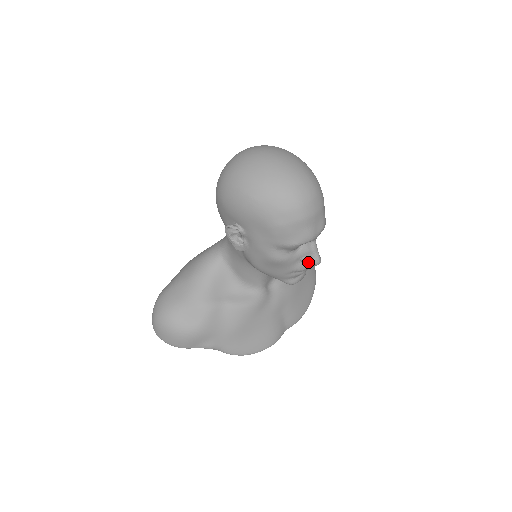
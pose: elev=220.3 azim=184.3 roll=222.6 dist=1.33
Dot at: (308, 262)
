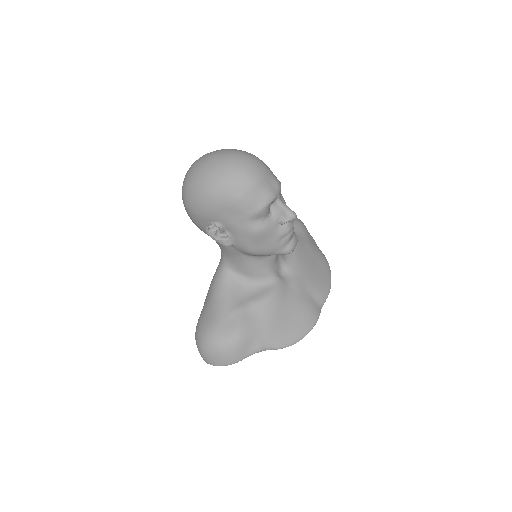
Dot at: (286, 220)
